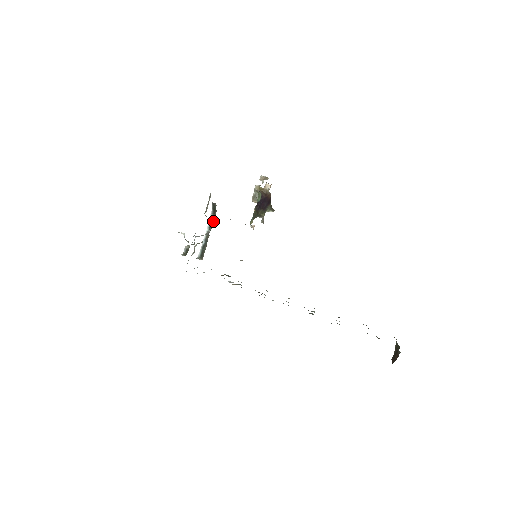
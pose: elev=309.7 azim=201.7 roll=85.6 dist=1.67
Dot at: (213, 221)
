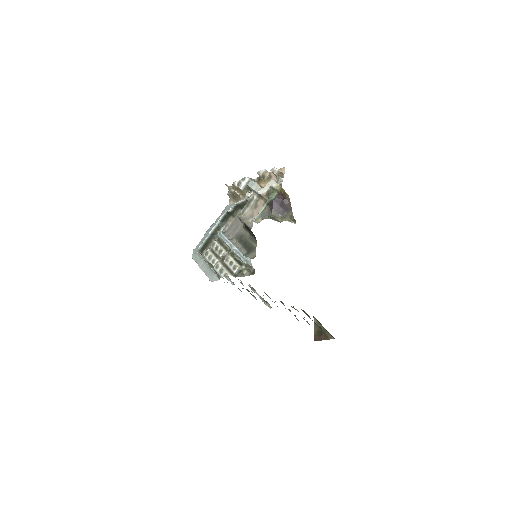
Dot at: (229, 215)
